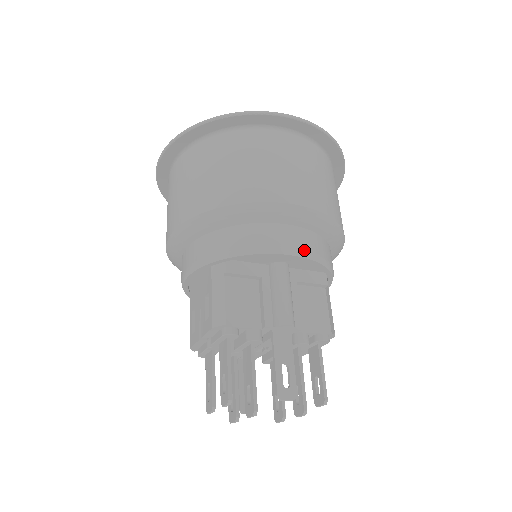
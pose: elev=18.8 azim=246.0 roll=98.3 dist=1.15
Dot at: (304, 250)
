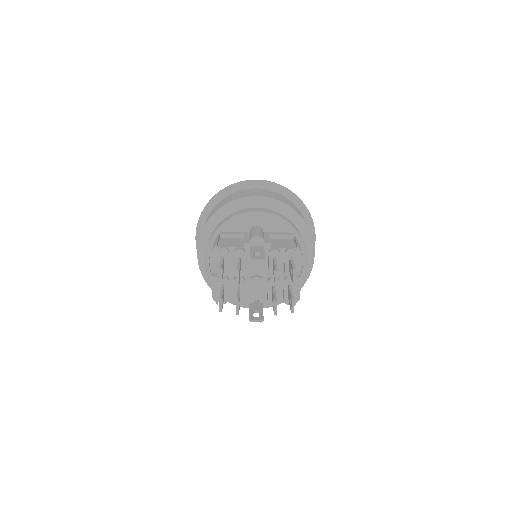
Dot at: (265, 212)
